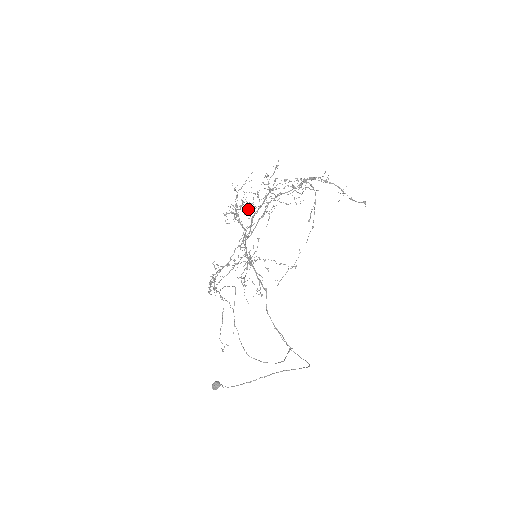
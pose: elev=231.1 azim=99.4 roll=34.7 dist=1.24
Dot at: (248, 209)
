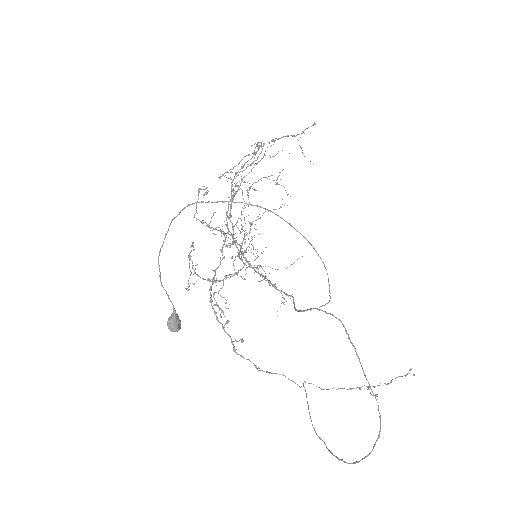
Dot at: (240, 232)
